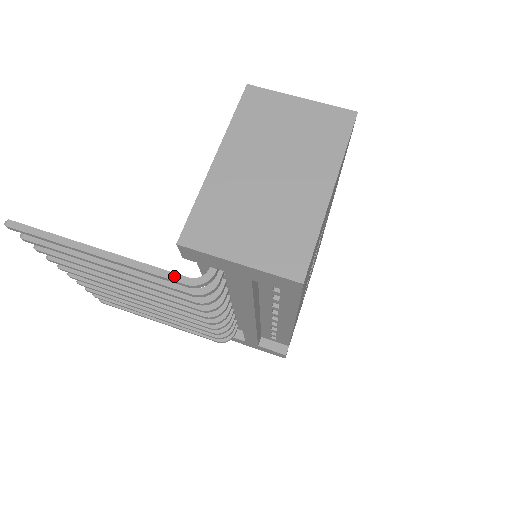
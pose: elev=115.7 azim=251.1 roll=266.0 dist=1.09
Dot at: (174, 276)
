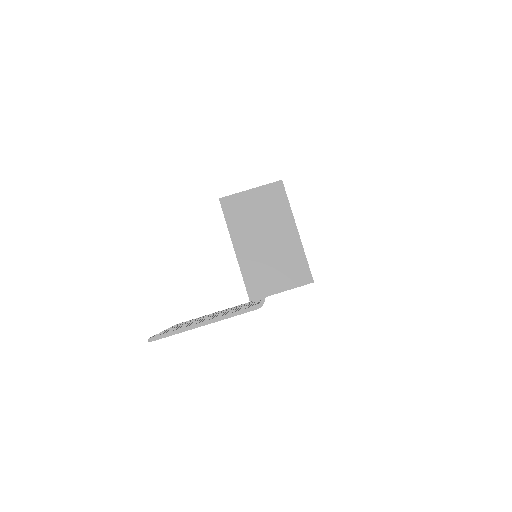
Dot at: (248, 310)
